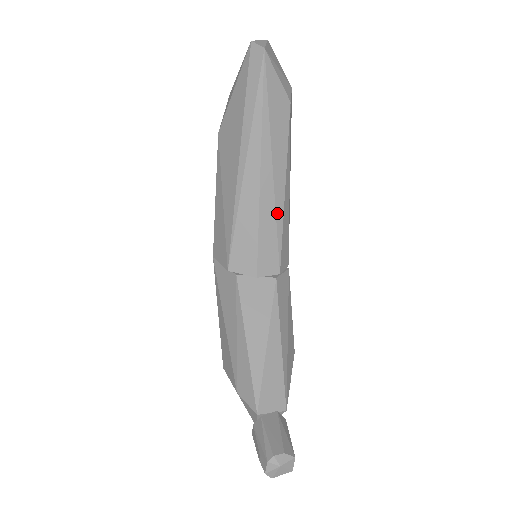
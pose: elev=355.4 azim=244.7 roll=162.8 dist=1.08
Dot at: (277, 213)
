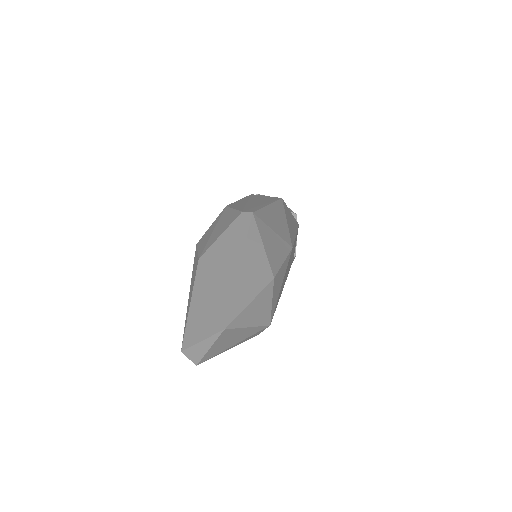
Dot at: occluded
